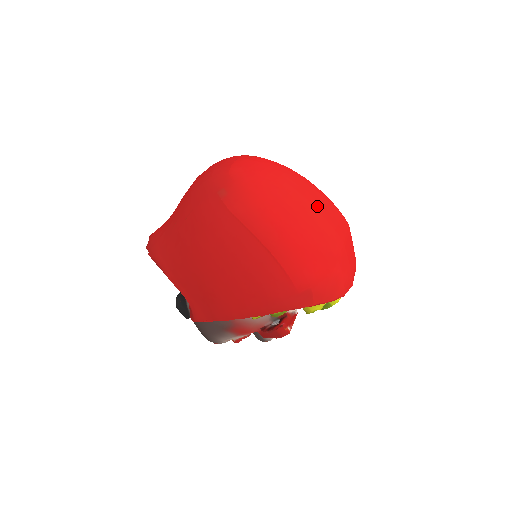
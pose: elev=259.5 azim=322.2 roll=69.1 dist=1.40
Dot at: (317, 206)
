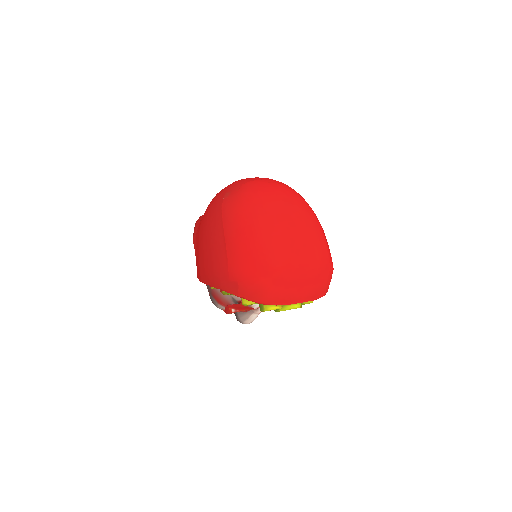
Dot at: (285, 233)
